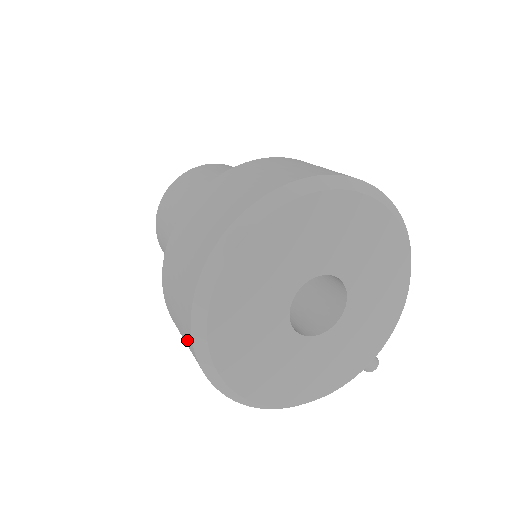
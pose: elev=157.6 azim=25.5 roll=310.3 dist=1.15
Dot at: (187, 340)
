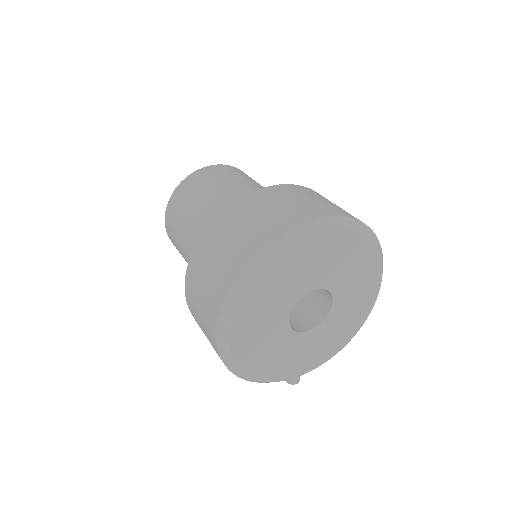
Dot at: (220, 282)
